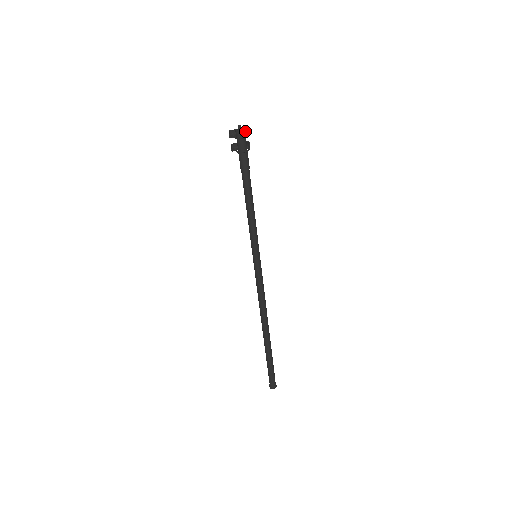
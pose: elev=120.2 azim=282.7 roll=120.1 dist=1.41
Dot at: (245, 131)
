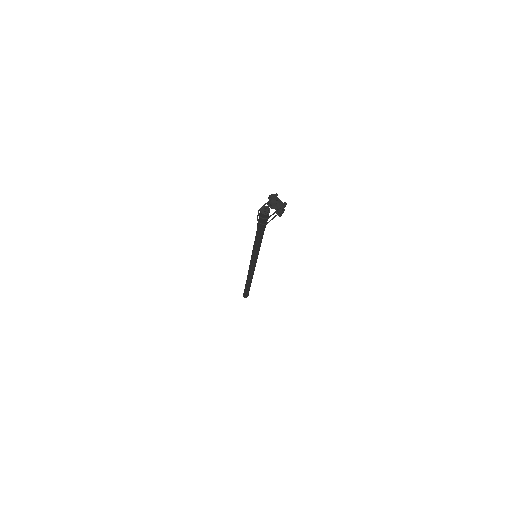
Dot at: (285, 206)
